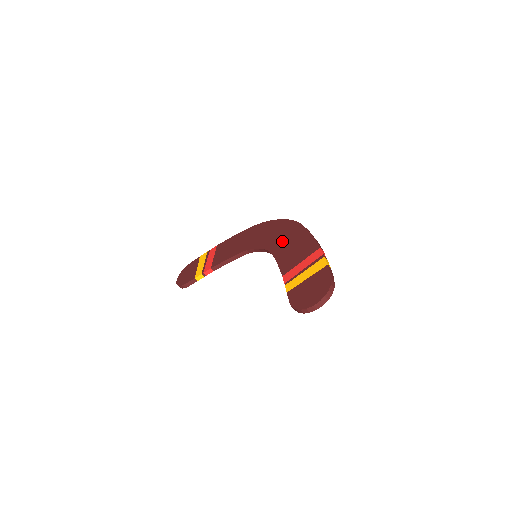
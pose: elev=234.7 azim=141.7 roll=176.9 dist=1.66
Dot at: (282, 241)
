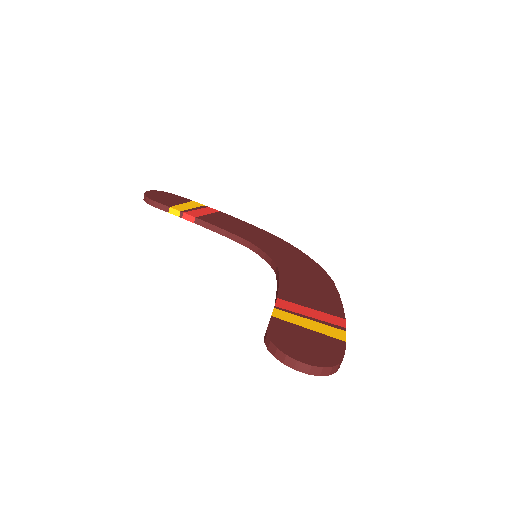
Dot at: (300, 273)
